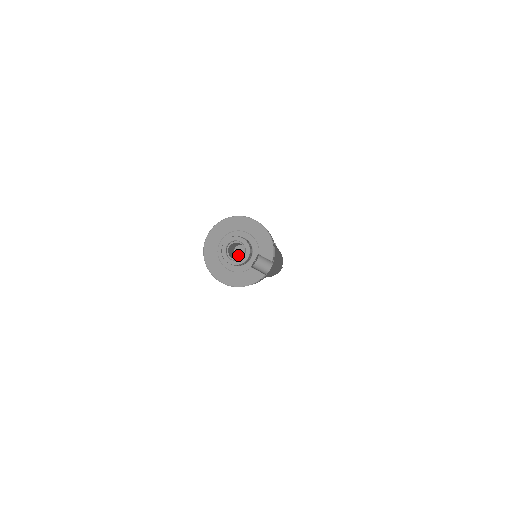
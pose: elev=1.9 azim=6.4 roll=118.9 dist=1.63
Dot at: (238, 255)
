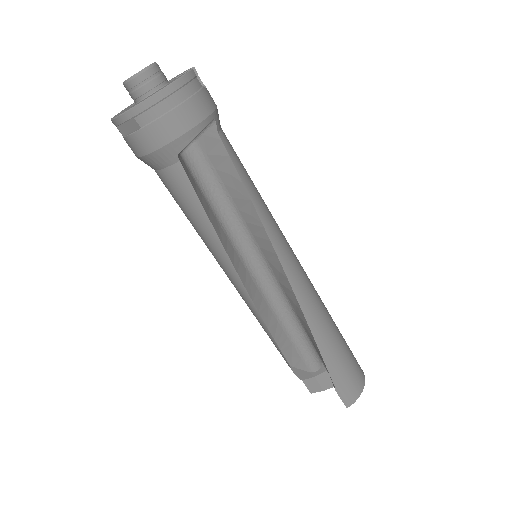
Dot at: occluded
